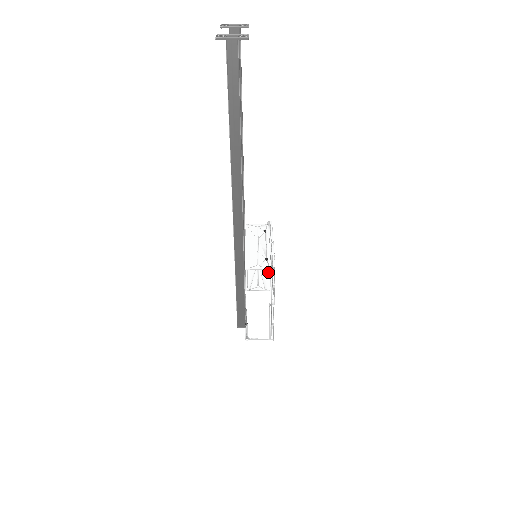
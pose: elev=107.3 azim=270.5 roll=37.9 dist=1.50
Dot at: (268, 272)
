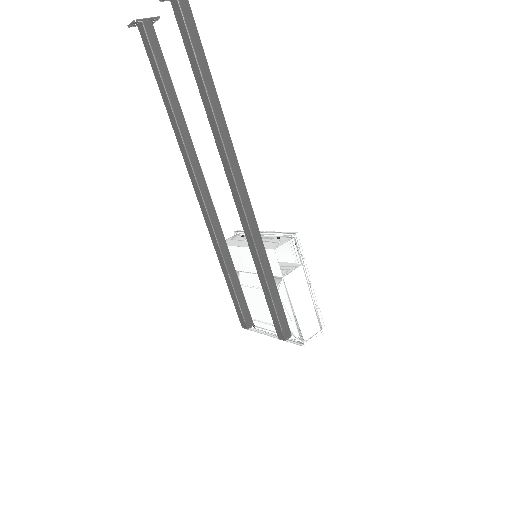
Dot at: occluded
